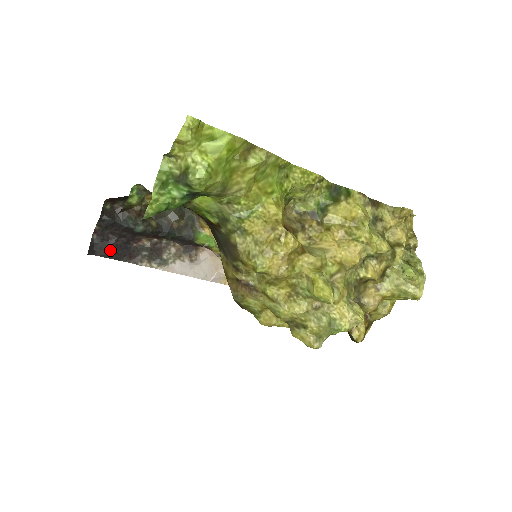
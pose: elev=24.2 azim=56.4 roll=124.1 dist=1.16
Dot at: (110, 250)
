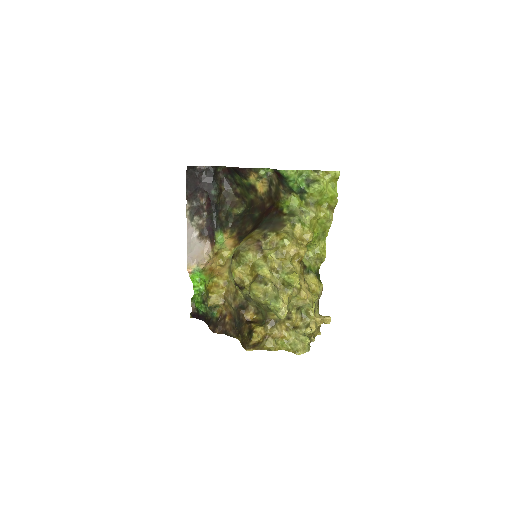
Dot at: (192, 180)
